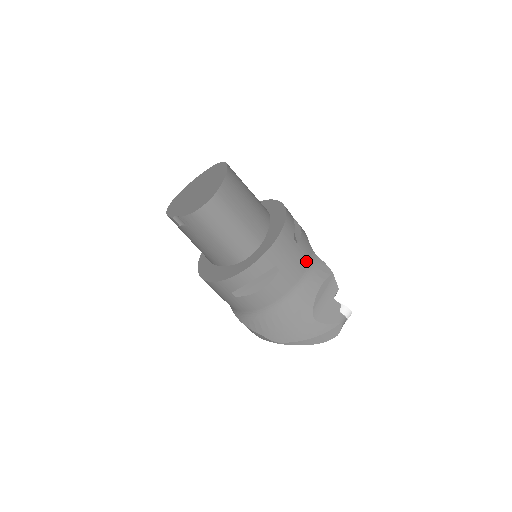
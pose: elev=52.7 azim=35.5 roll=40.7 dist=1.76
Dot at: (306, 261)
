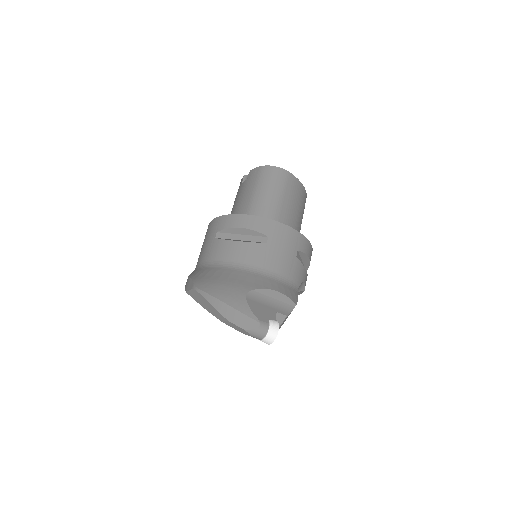
Dot at: (288, 273)
